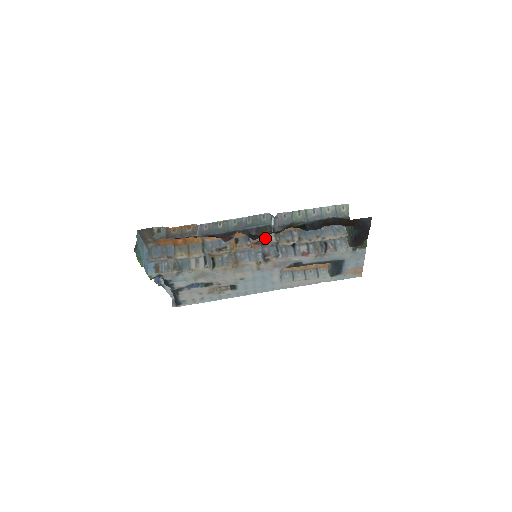
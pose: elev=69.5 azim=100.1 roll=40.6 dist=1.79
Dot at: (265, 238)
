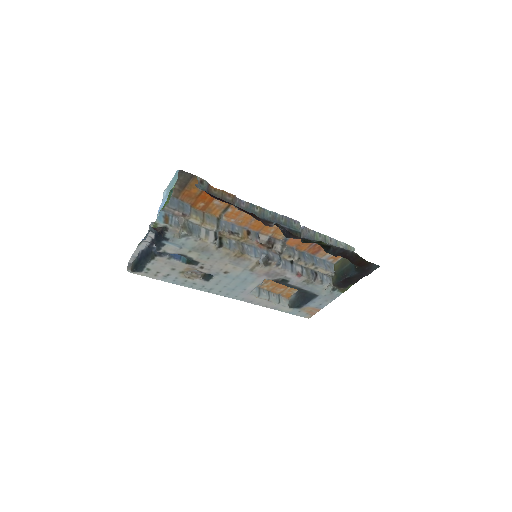
Dot at: (273, 243)
